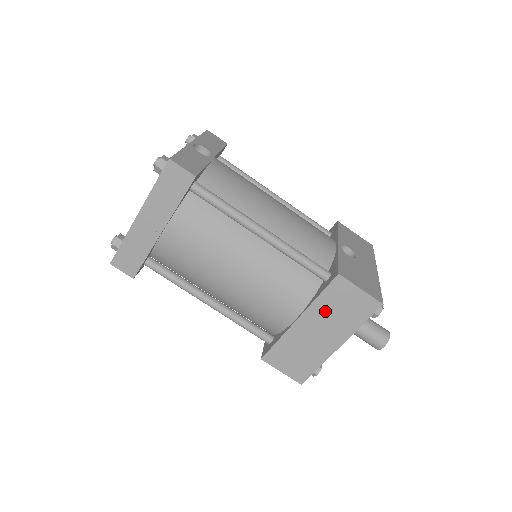
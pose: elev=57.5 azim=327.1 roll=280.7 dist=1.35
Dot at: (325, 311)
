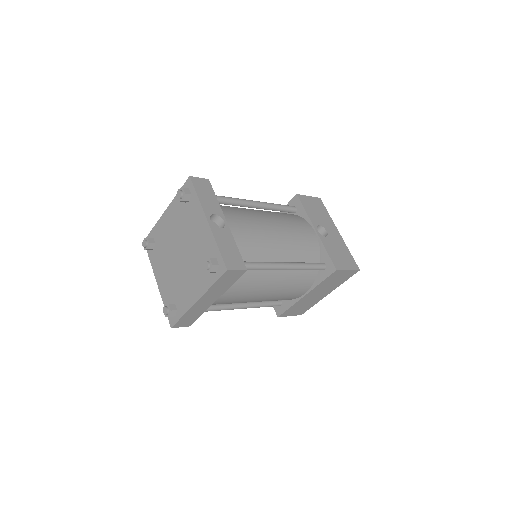
Dot at: (324, 286)
